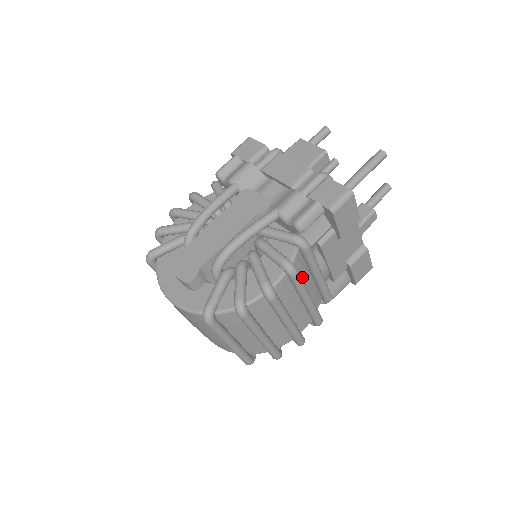
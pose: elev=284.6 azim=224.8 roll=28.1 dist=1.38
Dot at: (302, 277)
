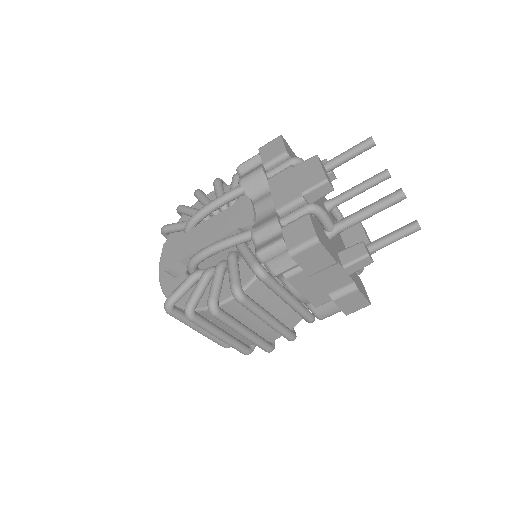
Dot at: (264, 300)
